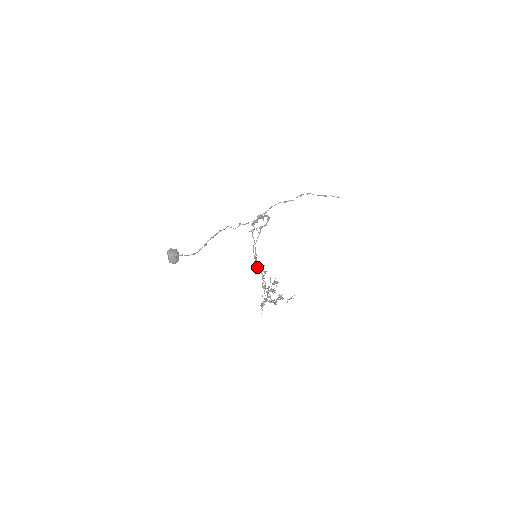
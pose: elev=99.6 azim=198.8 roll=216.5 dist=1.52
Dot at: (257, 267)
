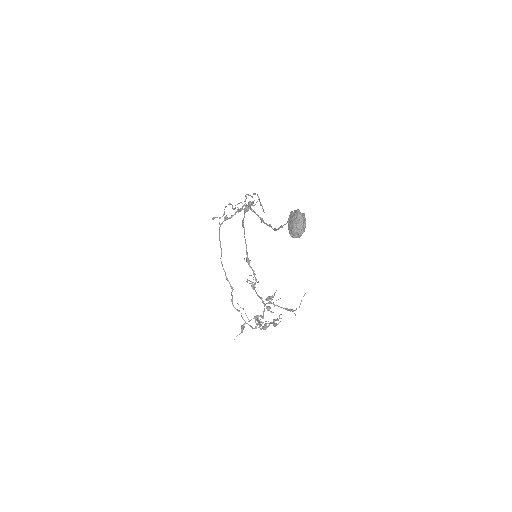
Dot at: occluded
